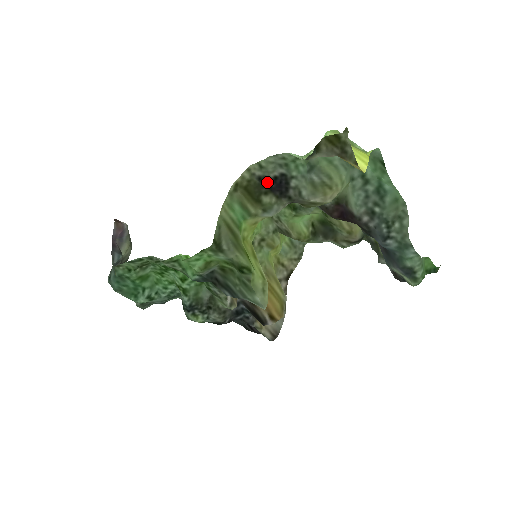
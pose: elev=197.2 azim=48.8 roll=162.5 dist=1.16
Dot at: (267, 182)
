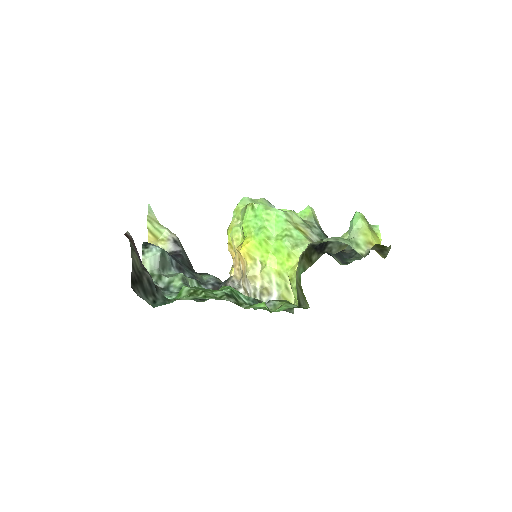
Dot at: (316, 246)
